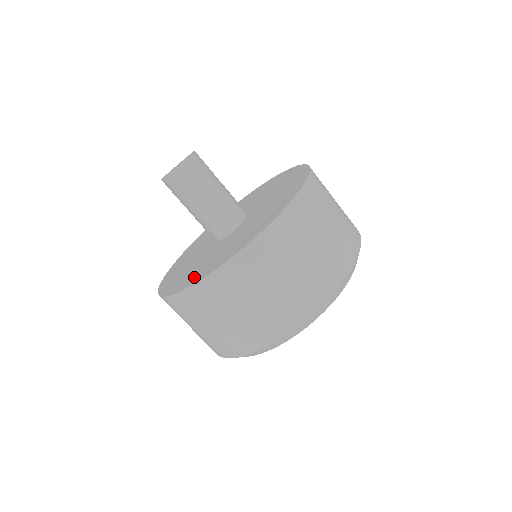
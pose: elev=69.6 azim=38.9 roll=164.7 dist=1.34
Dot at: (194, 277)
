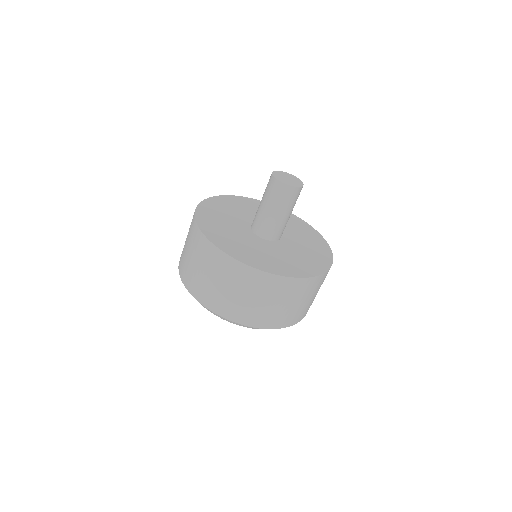
Dot at: (210, 229)
